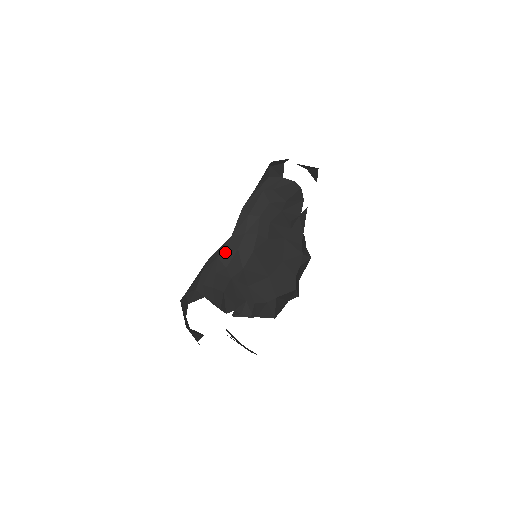
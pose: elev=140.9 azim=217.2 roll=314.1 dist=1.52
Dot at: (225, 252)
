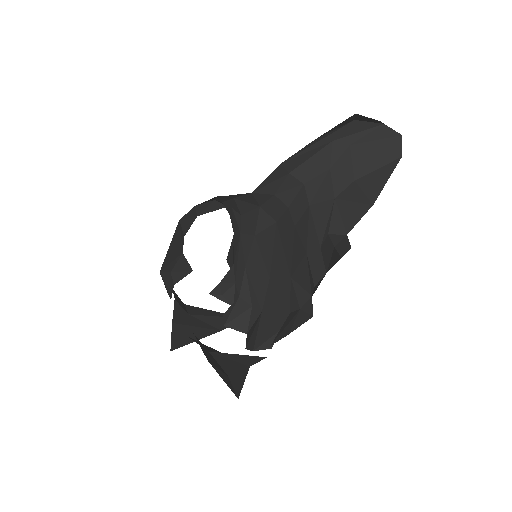
Dot at: (244, 199)
